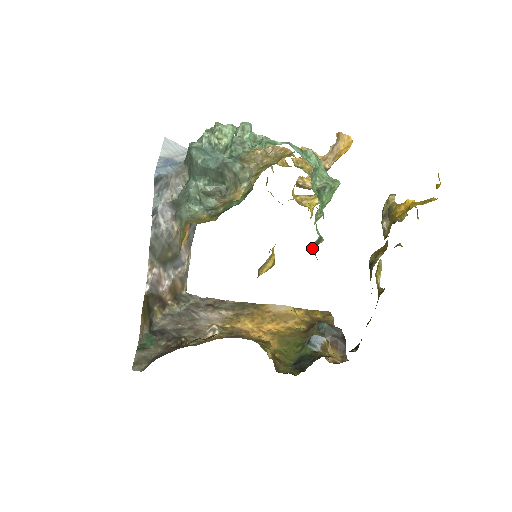
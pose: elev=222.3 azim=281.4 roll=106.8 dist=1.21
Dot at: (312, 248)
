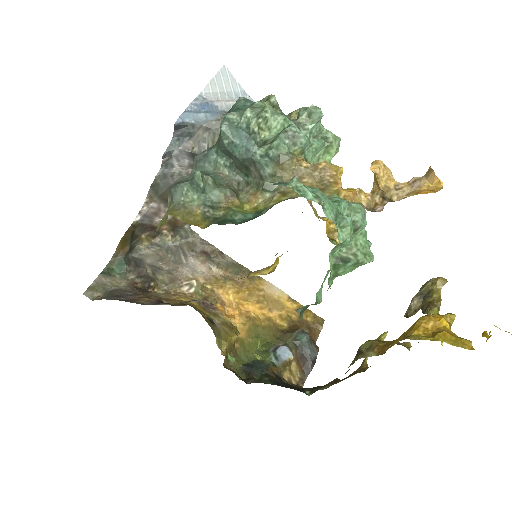
Dot at: (300, 308)
